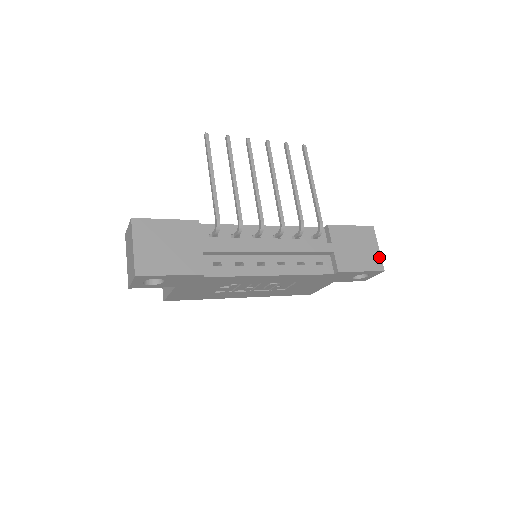
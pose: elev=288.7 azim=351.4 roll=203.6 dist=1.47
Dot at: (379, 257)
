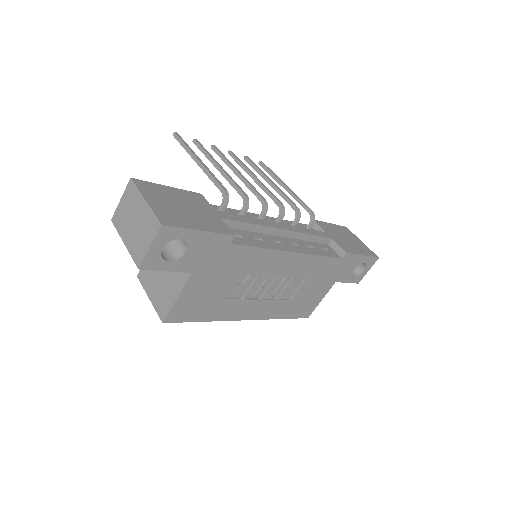
Dot at: (367, 248)
